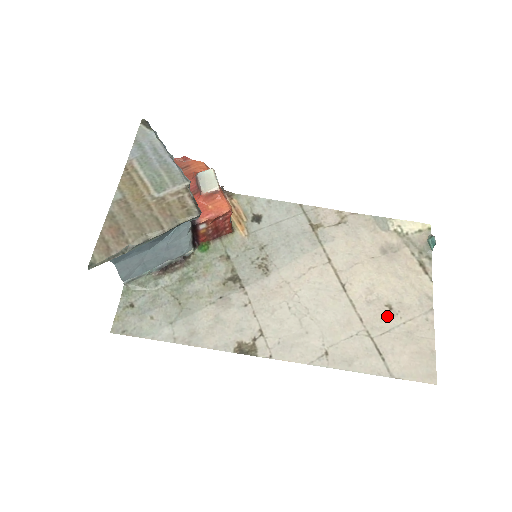
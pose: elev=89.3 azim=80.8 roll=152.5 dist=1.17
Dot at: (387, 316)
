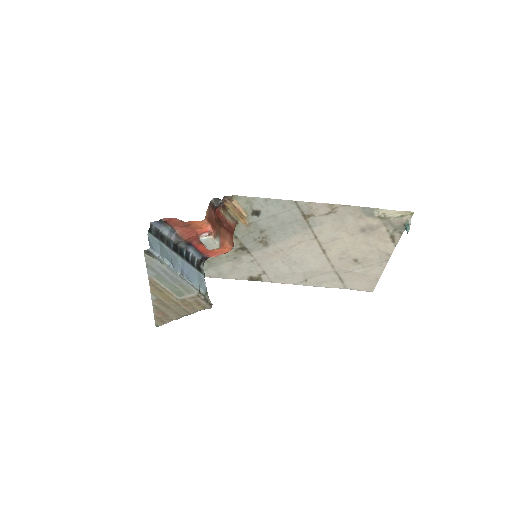
Dot at: (352, 265)
